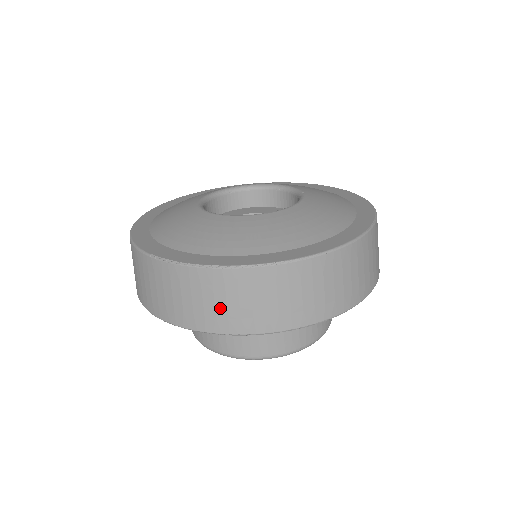
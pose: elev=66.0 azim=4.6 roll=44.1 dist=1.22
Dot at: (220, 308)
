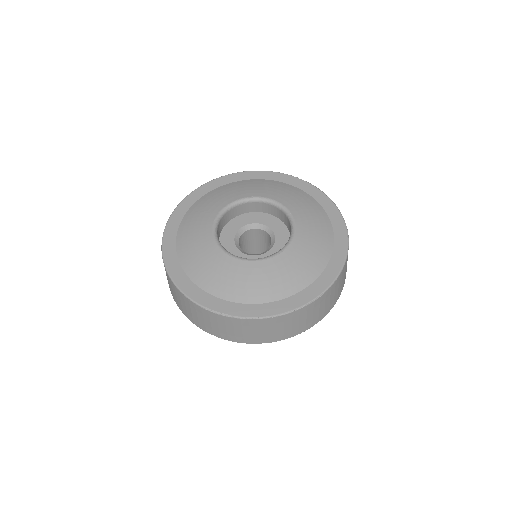
Dot at: (263, 334)
